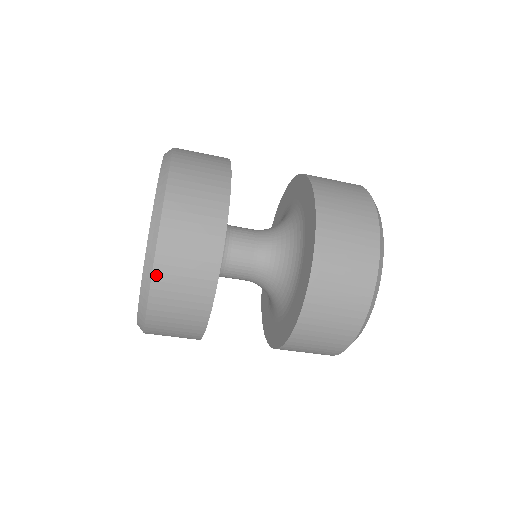
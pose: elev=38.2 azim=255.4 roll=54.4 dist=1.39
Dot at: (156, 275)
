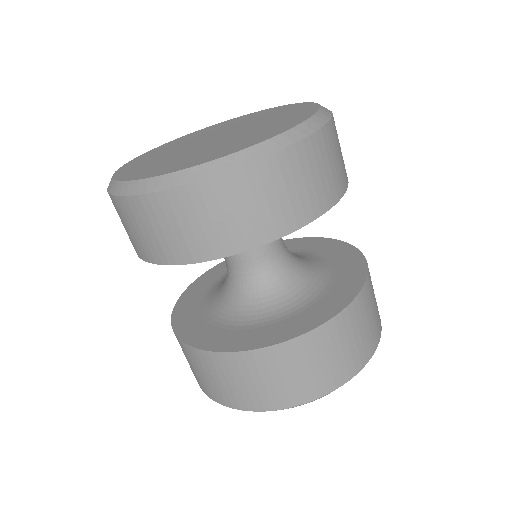
Dot at: (333, 122)
